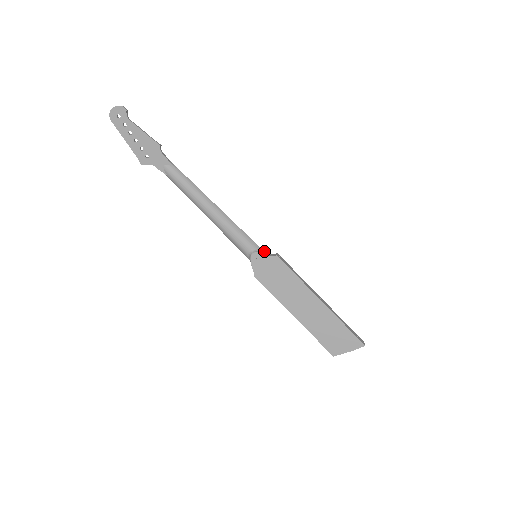
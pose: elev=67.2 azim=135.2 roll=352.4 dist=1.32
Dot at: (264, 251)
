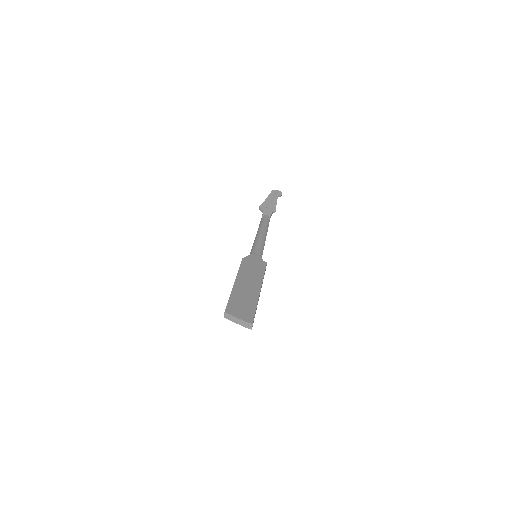
Dot at: occluded
